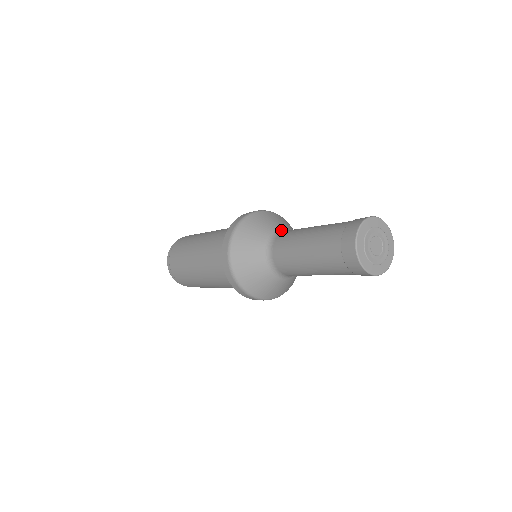
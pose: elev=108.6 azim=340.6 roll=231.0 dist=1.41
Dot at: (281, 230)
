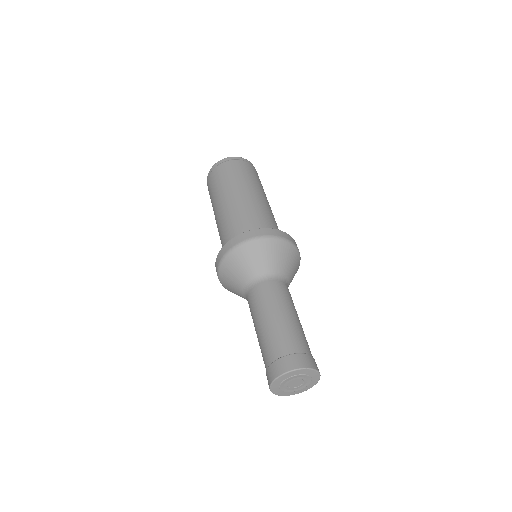
Dot at: (275, 275)
